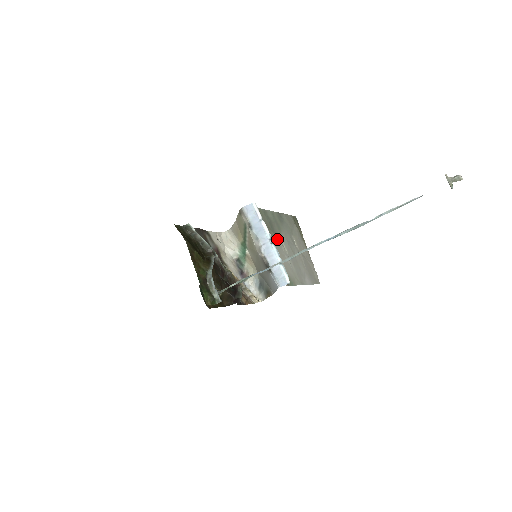
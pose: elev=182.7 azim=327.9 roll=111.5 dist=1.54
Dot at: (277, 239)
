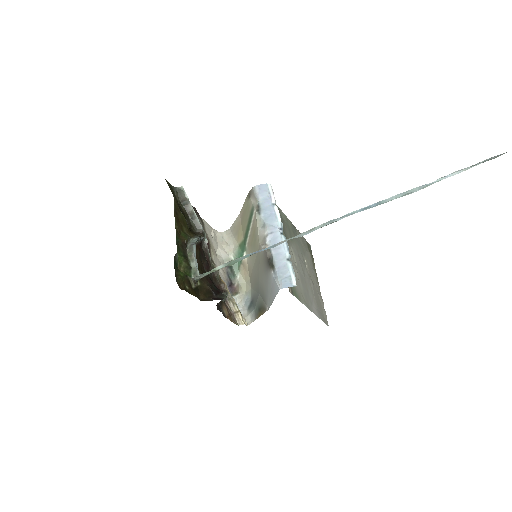
Dot at: occluded
